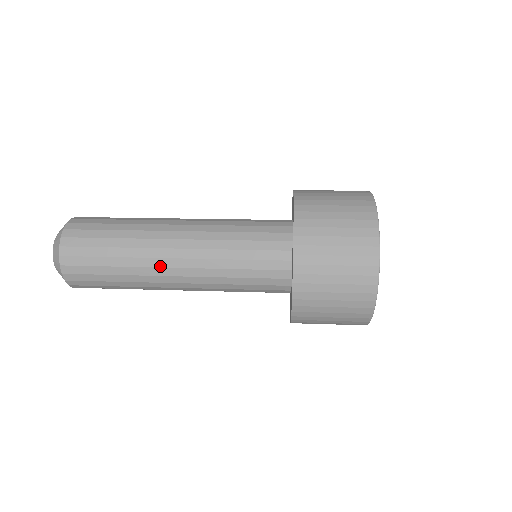
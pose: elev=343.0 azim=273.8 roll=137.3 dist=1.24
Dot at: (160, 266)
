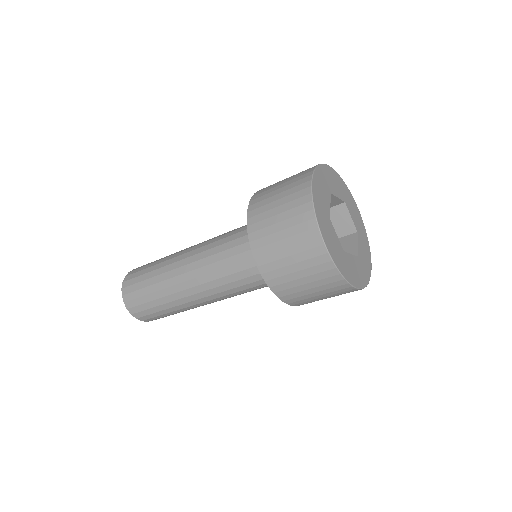
Dot at: (179, 282)
